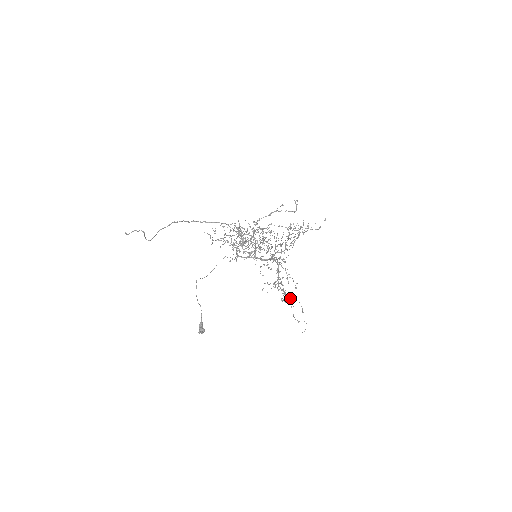
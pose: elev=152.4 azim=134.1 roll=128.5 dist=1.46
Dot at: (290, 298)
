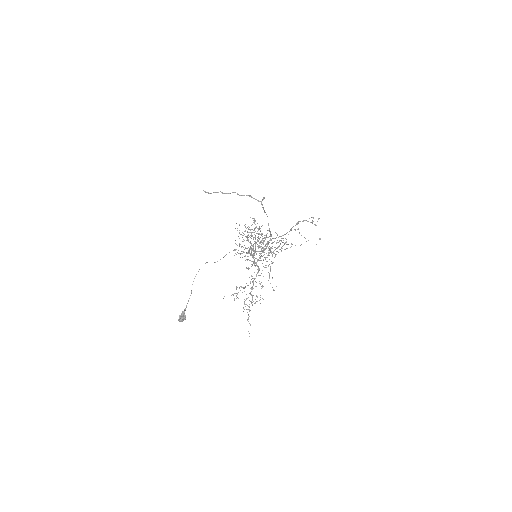
Dot at: occluded
